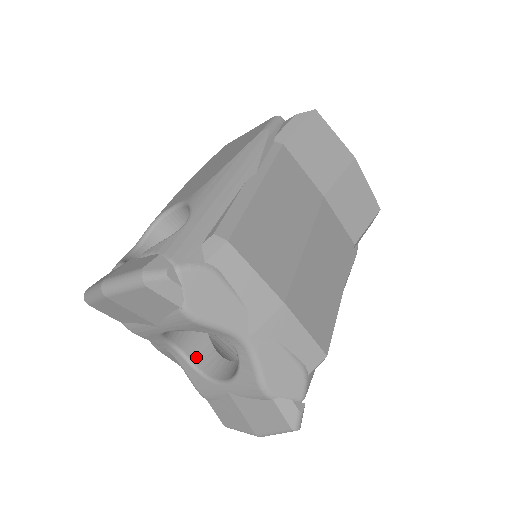
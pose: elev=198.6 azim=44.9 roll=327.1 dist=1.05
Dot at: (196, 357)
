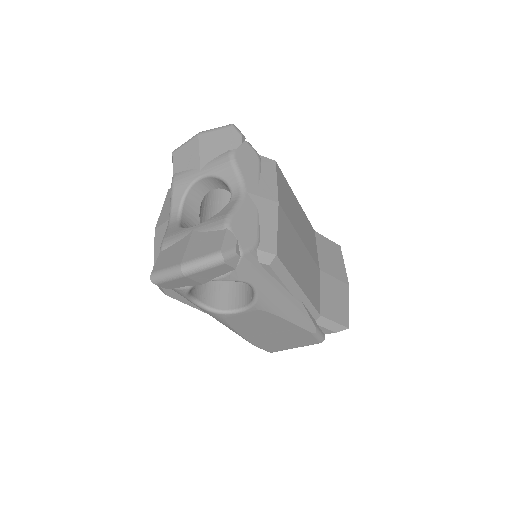
Dot at: (184, 227)
